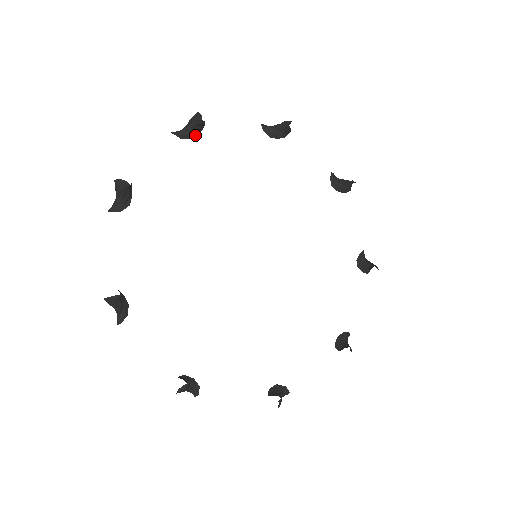
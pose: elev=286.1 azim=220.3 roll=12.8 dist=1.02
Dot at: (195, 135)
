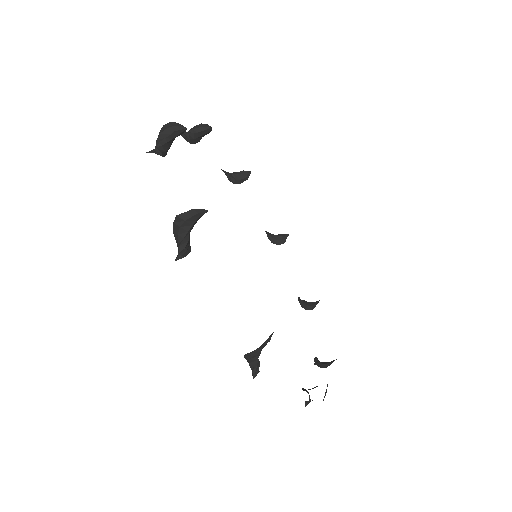
Dot at: (167, 150)
